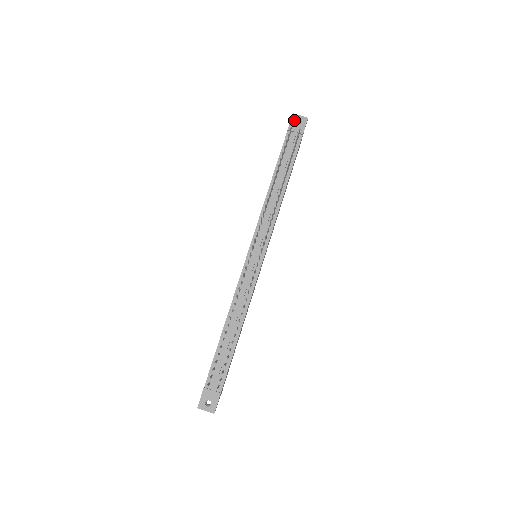
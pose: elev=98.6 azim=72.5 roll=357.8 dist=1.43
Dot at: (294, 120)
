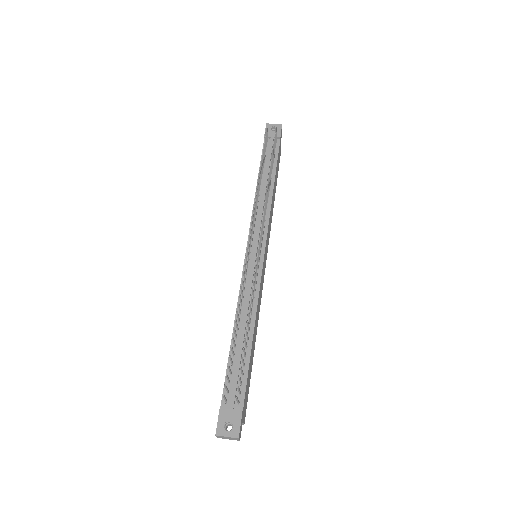
Dot at: (269, 128)
